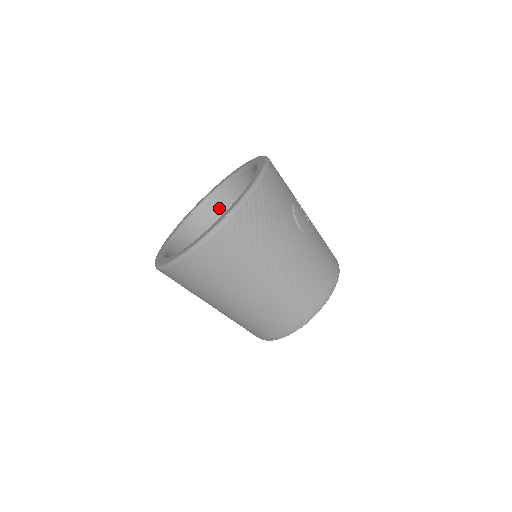
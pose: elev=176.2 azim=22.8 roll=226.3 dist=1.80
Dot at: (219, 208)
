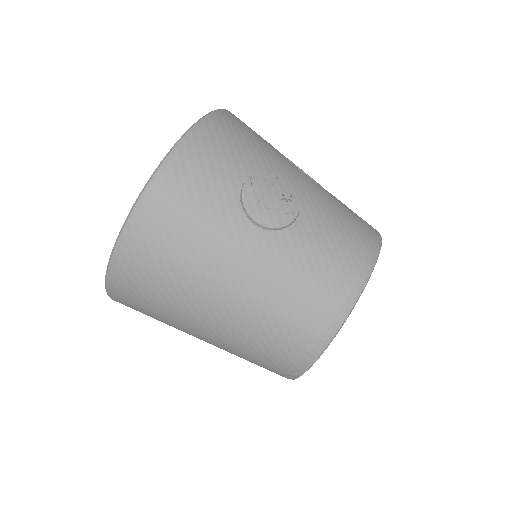
Dot at: occluded
